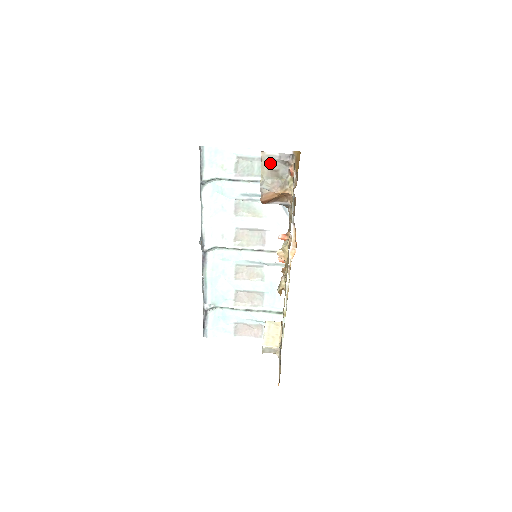
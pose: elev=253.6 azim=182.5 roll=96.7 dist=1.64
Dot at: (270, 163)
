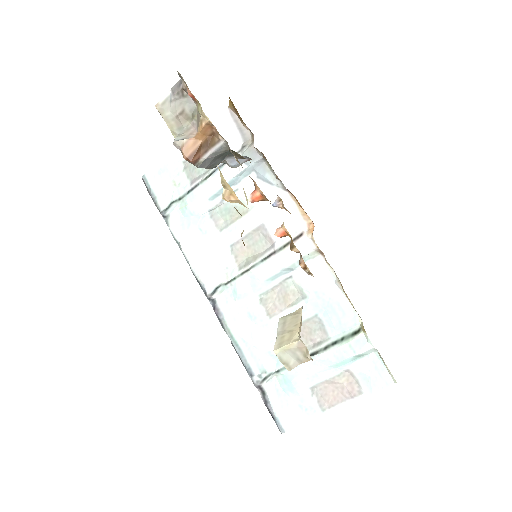
Dot at: (171, 110)
